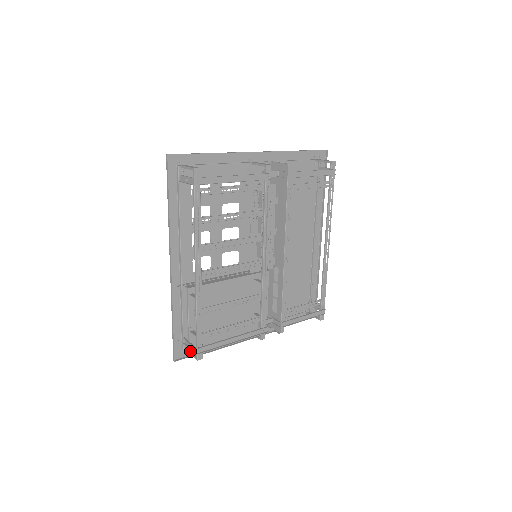
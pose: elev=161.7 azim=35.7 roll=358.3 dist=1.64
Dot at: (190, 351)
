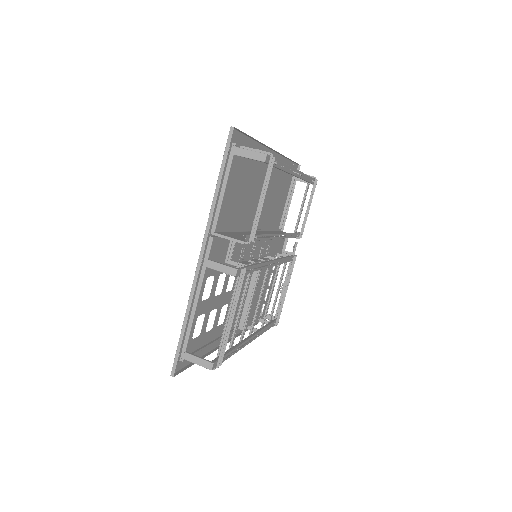
Dot at: occluded
